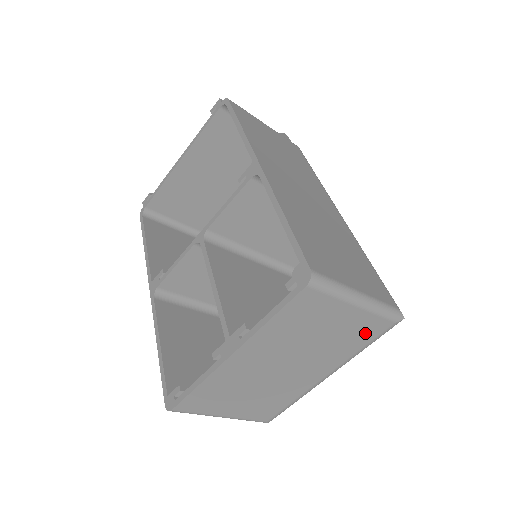
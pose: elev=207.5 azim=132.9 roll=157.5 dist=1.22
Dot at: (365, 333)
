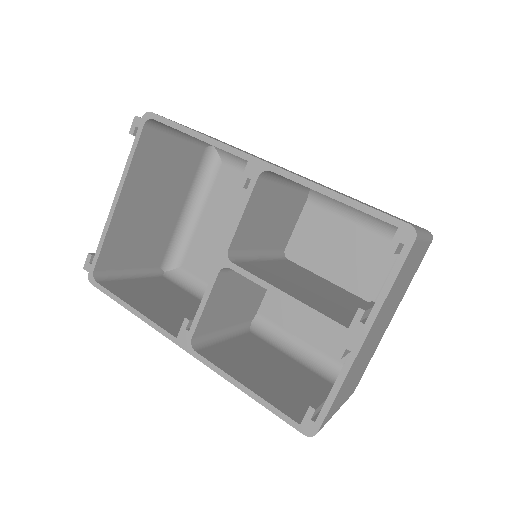
Dot at: (418, 263)
